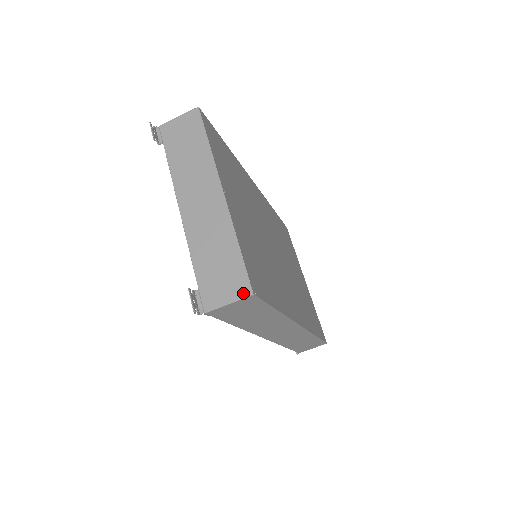
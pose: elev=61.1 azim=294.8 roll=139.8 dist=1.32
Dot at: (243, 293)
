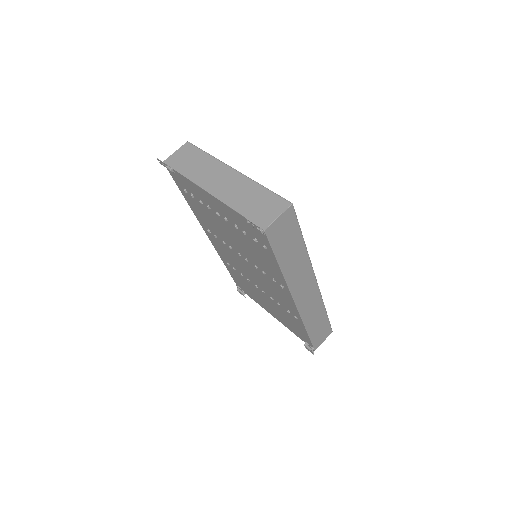
Dot at: (285, 206)
